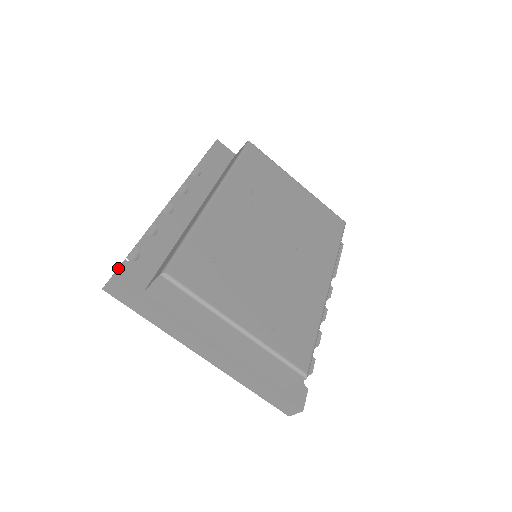
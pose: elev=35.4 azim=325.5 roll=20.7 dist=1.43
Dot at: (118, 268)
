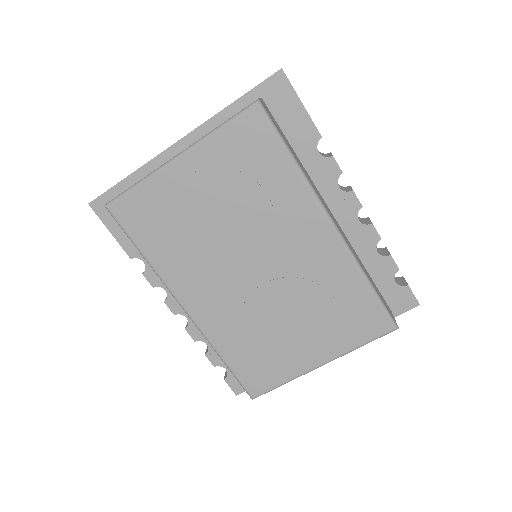
Dot at: (230, 387)
